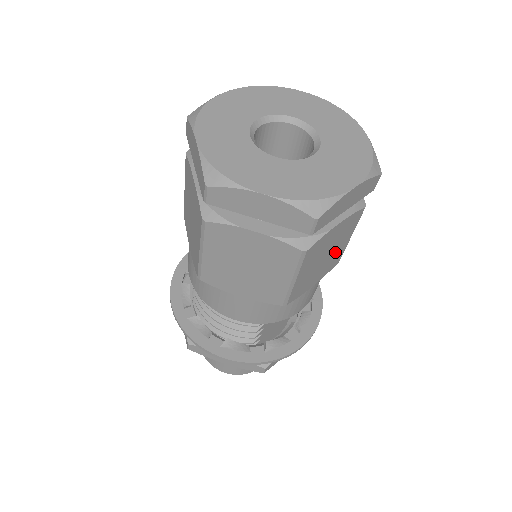
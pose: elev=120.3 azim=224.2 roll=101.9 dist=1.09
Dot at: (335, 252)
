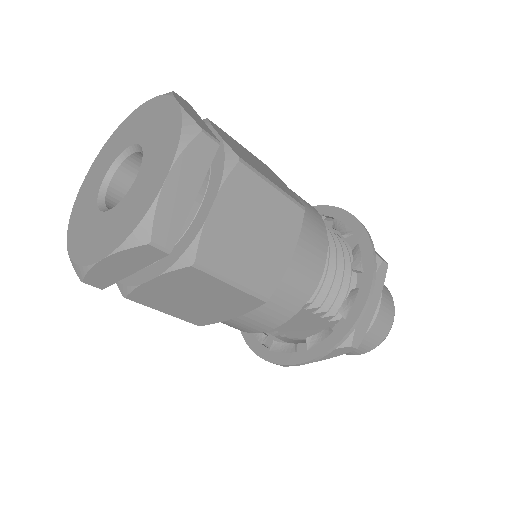
Dot at: (219, 296)
